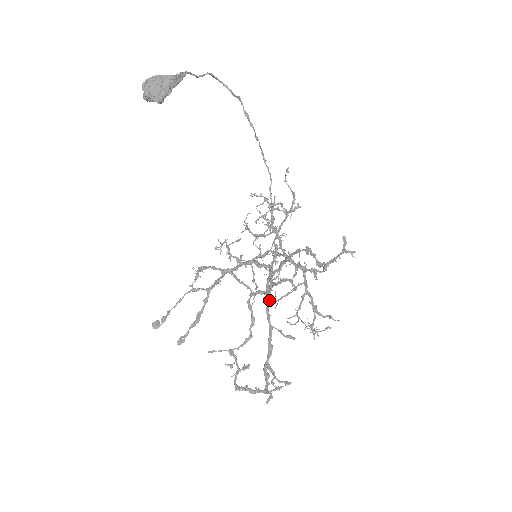
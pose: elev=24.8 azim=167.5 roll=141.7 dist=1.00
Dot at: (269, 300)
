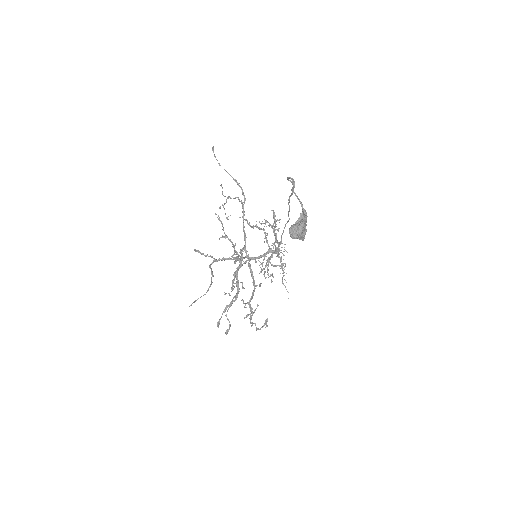
Dot at: occluded
